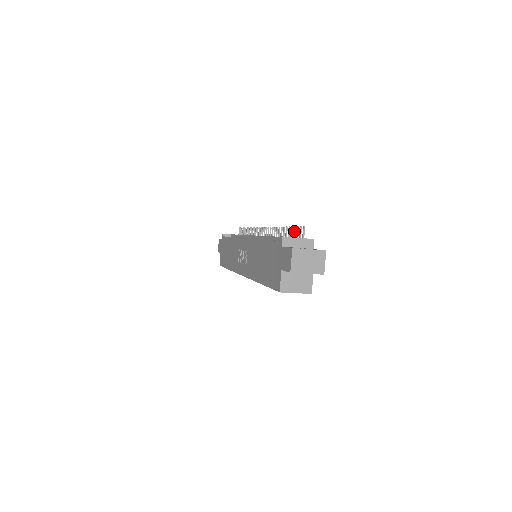
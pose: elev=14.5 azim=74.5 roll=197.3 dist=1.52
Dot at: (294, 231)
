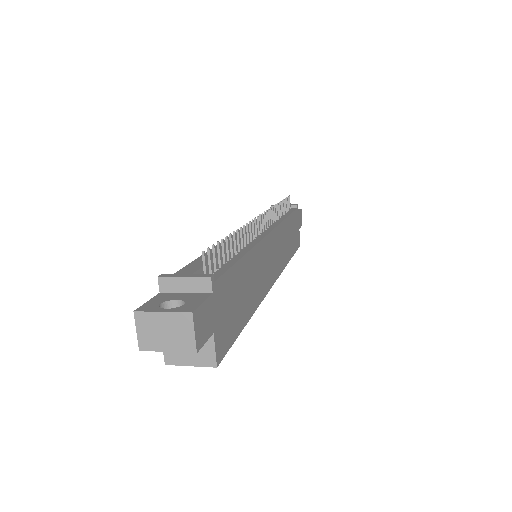
Dot at: (217, 249)
